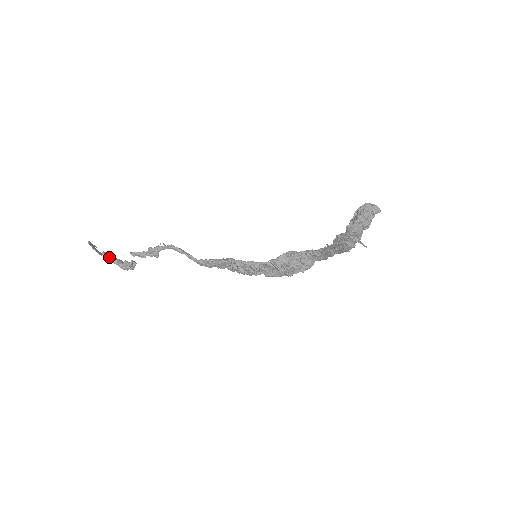
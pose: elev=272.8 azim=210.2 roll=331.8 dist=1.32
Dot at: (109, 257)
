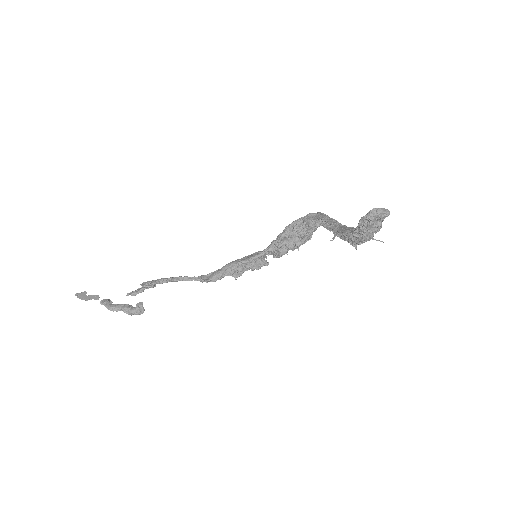
Dot at: (112, 309)
